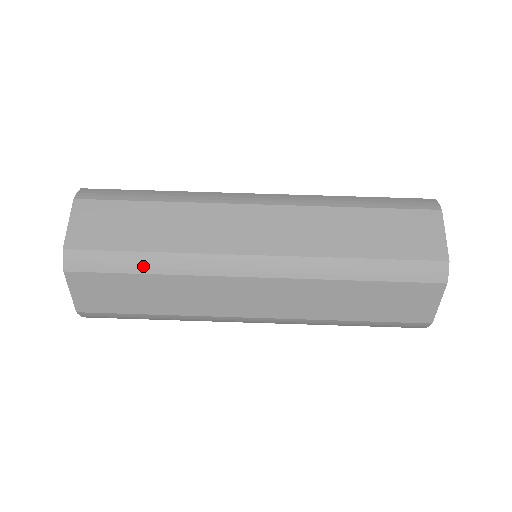
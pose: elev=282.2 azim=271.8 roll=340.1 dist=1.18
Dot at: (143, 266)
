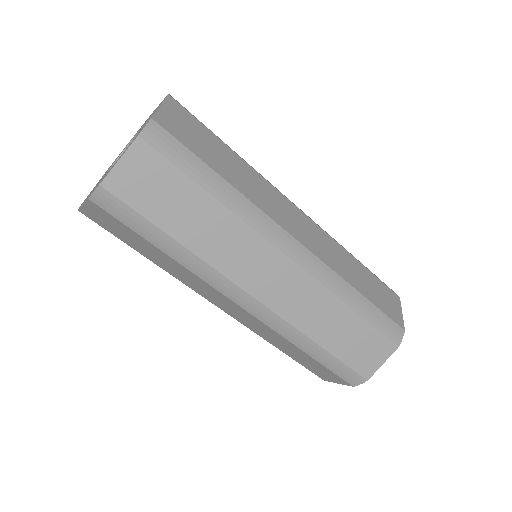
Dot at: occluded
